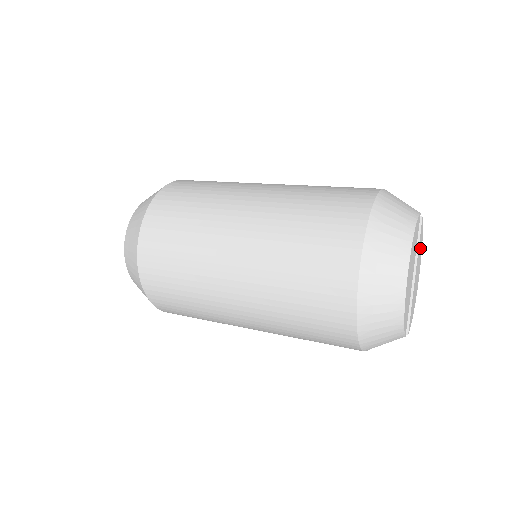
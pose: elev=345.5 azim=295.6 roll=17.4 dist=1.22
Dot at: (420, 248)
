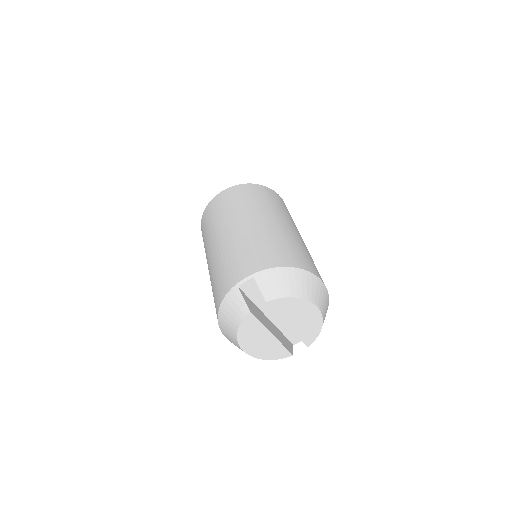
Dot at: (291, 306)
